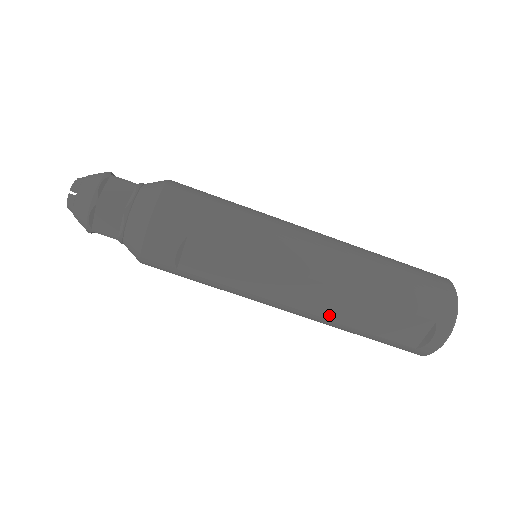
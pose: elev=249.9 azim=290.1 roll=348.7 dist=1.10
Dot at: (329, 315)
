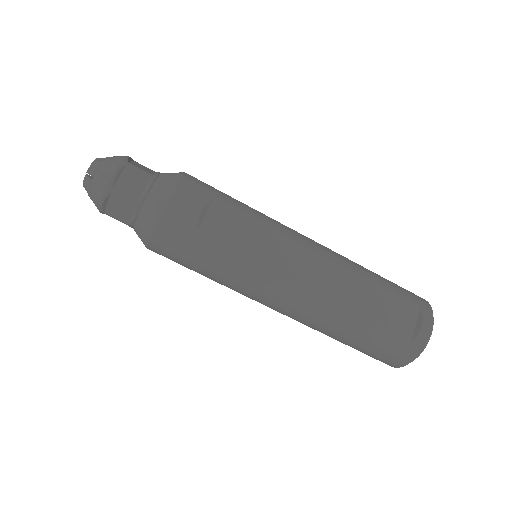
Dot at: (335, 297)
